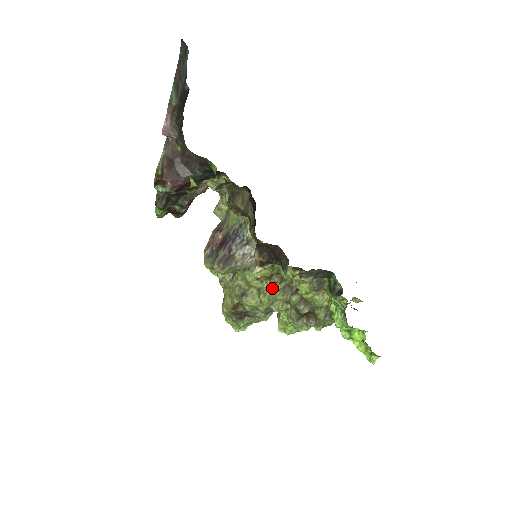
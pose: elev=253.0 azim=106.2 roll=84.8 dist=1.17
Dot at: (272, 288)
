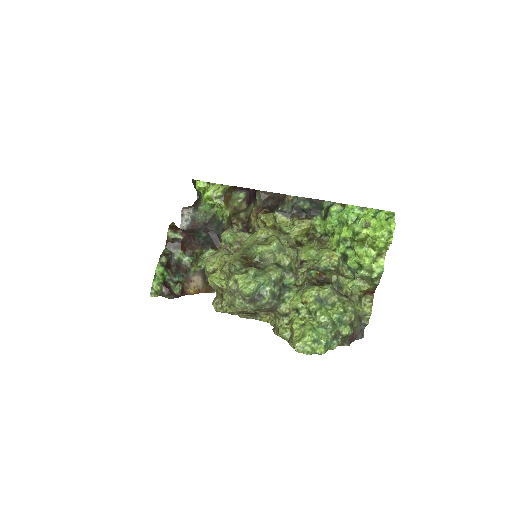
Dot at: (278, 235)
